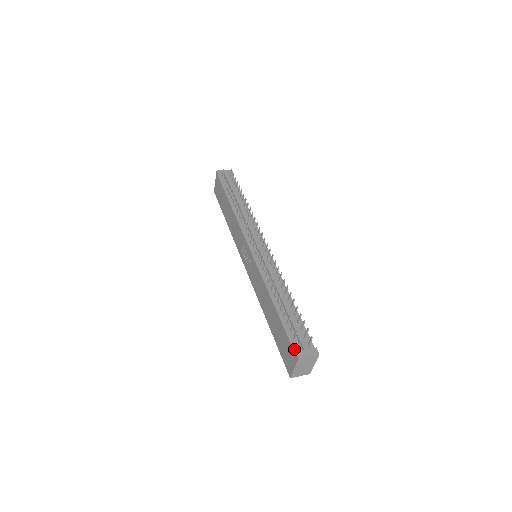
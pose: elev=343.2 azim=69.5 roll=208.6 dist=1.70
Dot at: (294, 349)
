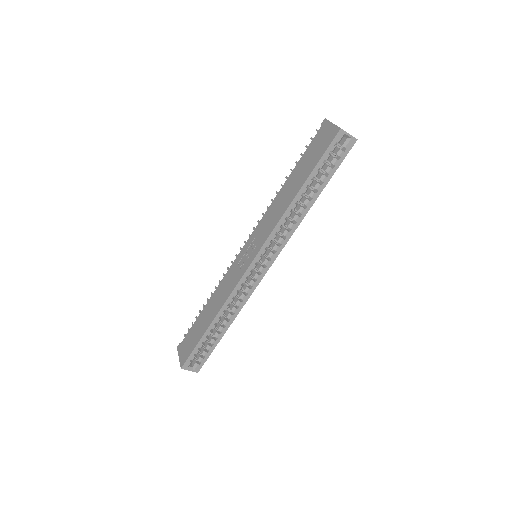
Dot at: (319, 130)
